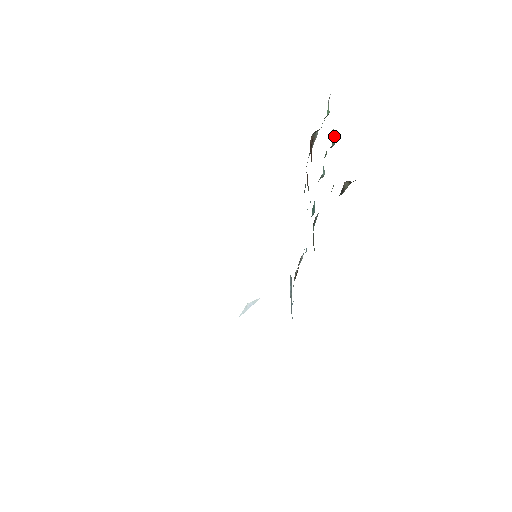
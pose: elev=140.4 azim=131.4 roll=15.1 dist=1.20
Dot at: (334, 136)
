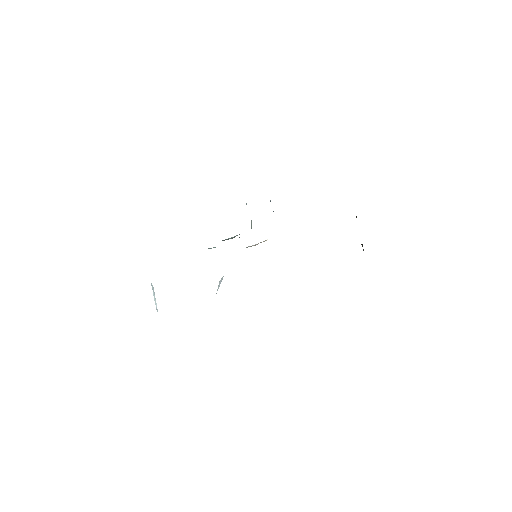
Dot at: occluded
